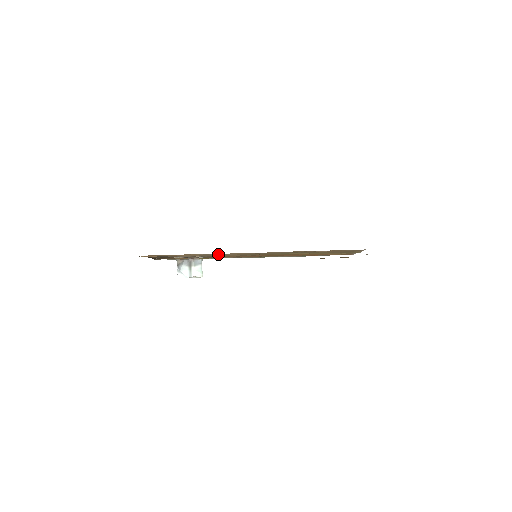
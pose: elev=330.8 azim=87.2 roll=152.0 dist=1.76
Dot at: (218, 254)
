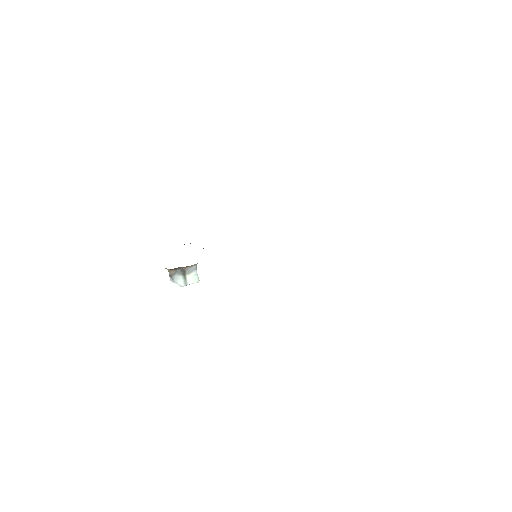
Dot at: occluded
